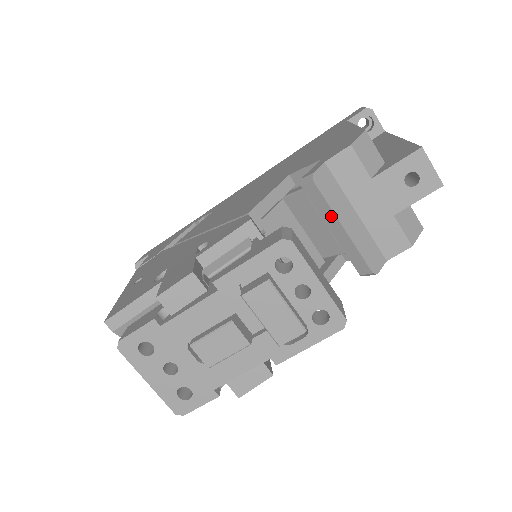
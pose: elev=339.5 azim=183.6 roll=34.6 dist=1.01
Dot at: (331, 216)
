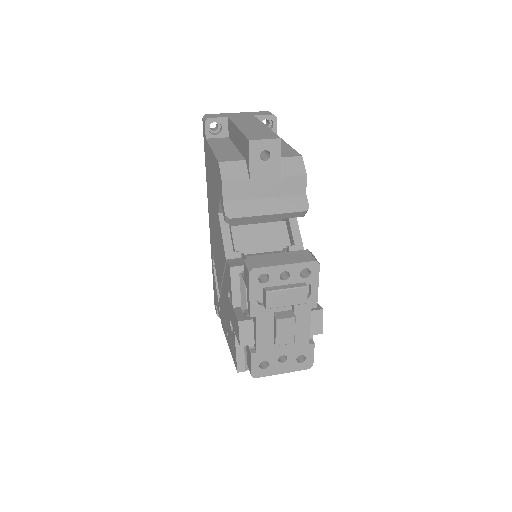
Dot at: (257, 218)
